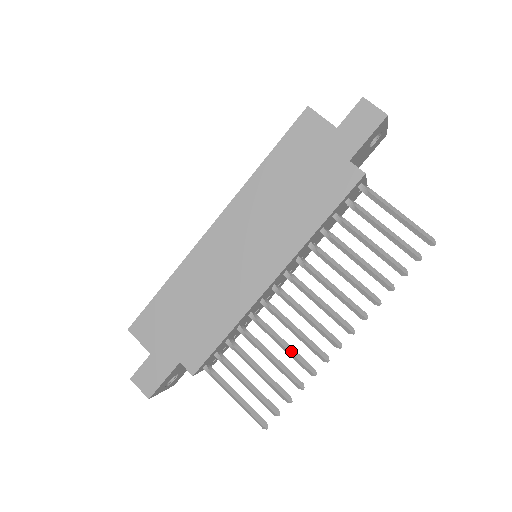
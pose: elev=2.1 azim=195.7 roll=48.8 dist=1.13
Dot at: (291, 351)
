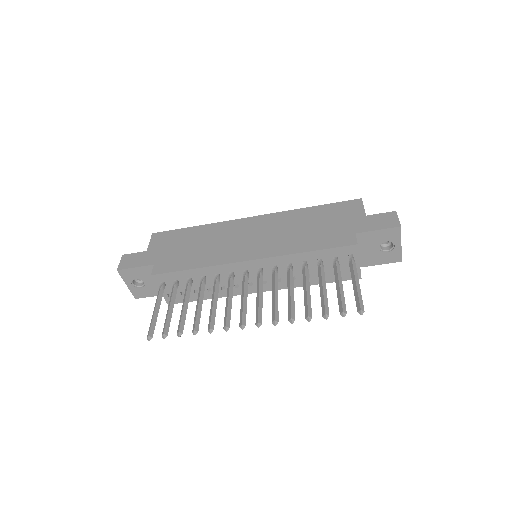
Dot at: (214, 308)
